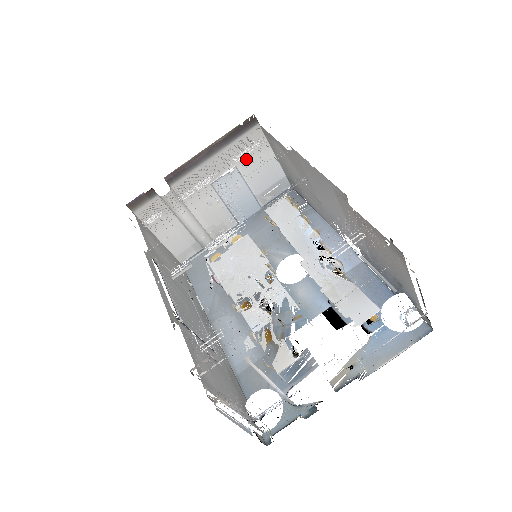
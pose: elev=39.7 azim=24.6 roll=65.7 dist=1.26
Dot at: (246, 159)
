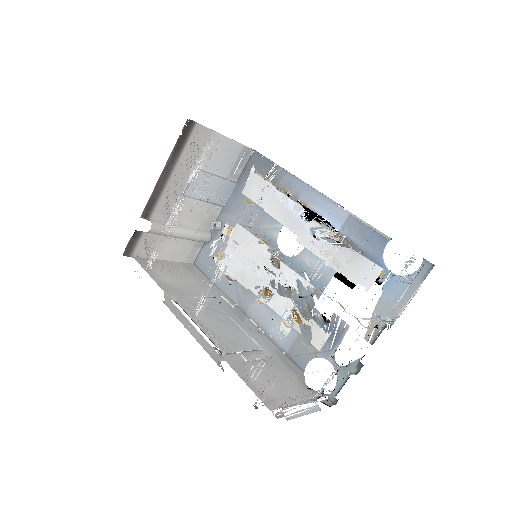
Dot at: occluded
